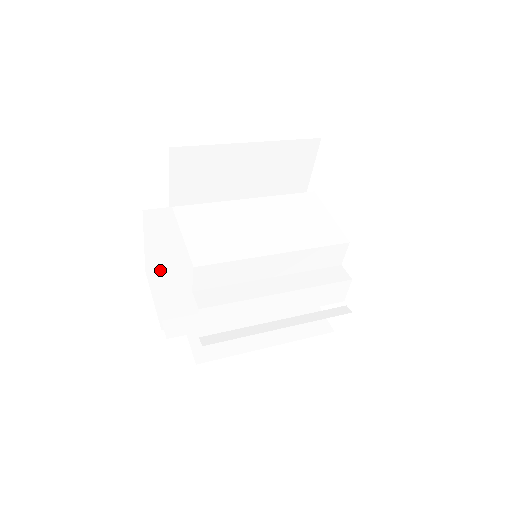
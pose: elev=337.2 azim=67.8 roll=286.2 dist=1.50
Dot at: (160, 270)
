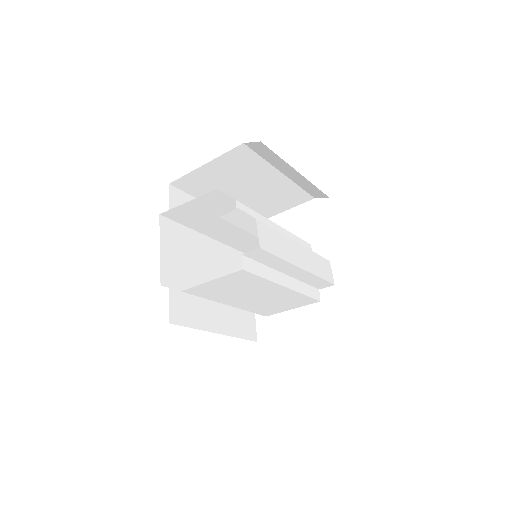
Dot at: (173, 288)
